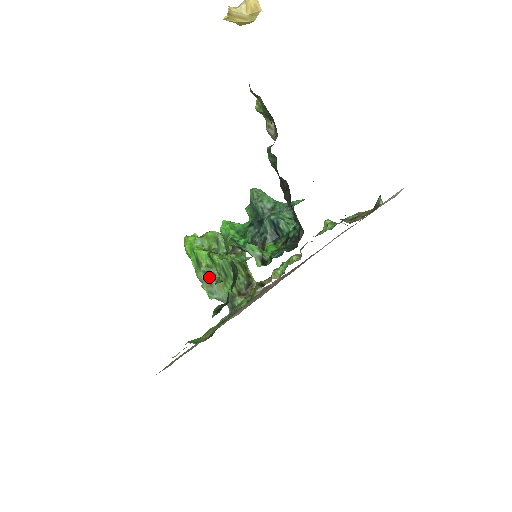
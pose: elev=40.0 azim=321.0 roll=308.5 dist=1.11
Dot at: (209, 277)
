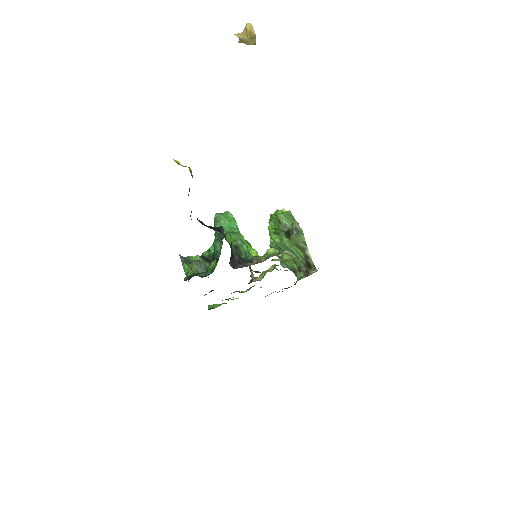
Dot at: occluded
